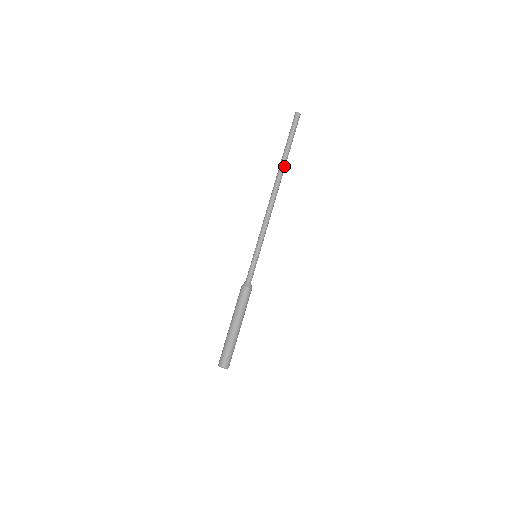
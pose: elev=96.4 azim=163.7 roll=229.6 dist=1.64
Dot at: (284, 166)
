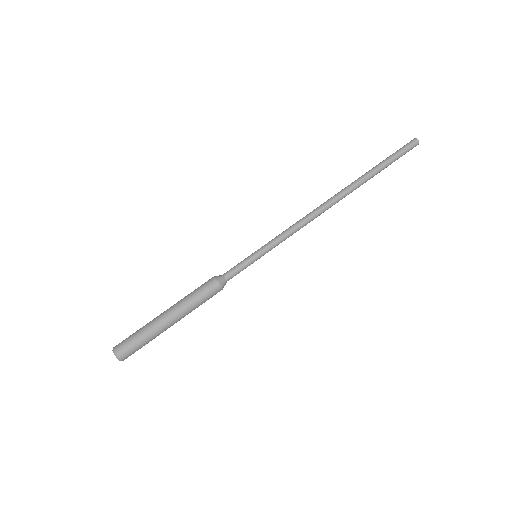
Dot at: (360, 181)
